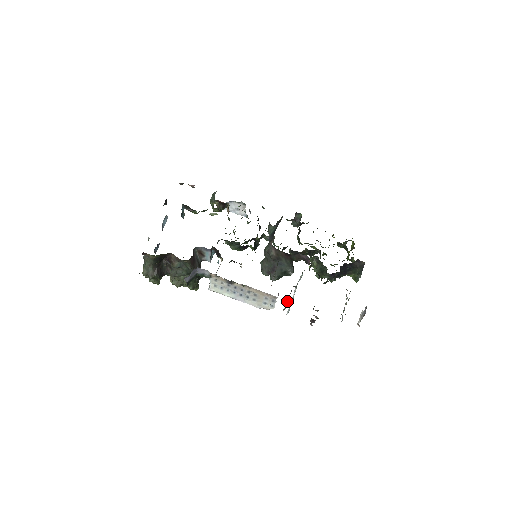
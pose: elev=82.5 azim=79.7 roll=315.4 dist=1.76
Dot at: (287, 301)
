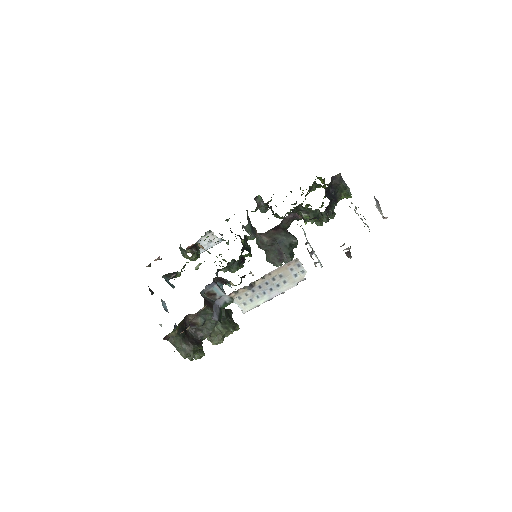
Dot at: occluded
